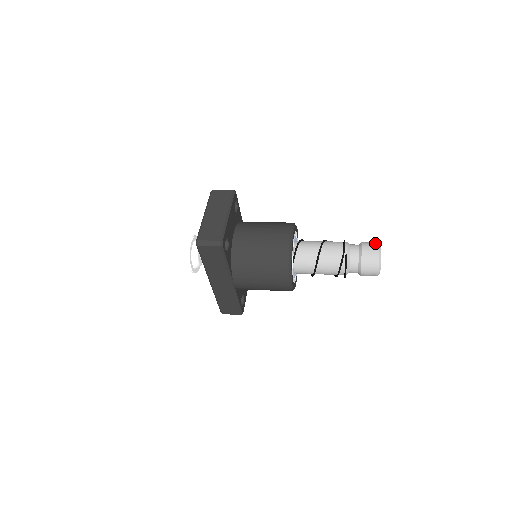
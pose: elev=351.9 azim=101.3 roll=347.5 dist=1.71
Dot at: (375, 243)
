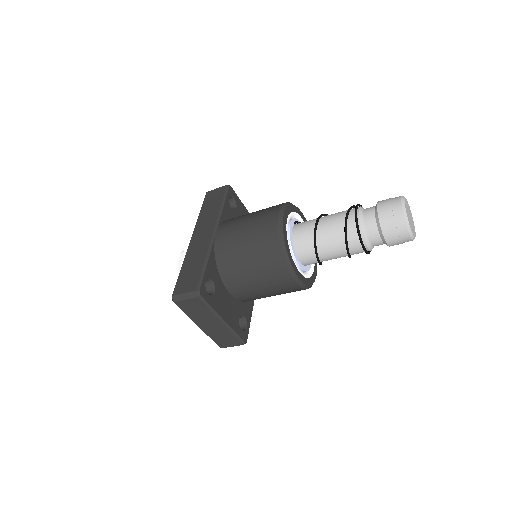
Dot at: occluded
